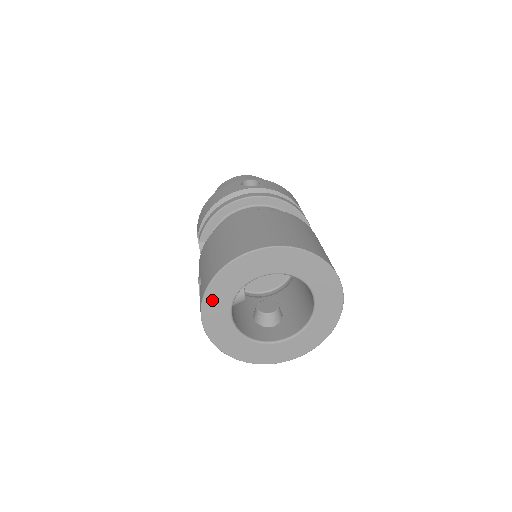
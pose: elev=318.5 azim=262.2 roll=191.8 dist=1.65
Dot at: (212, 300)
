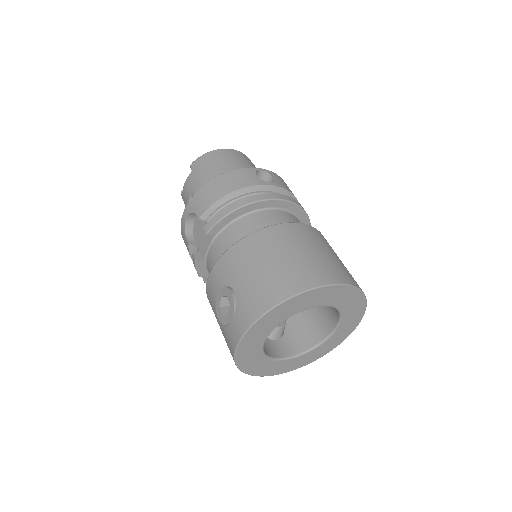
Dot at: (260, 326)
